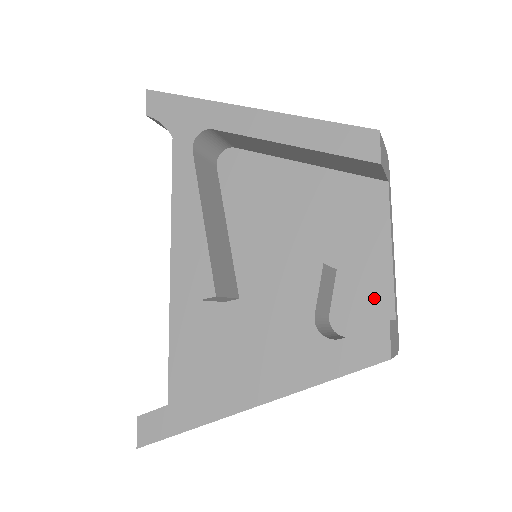
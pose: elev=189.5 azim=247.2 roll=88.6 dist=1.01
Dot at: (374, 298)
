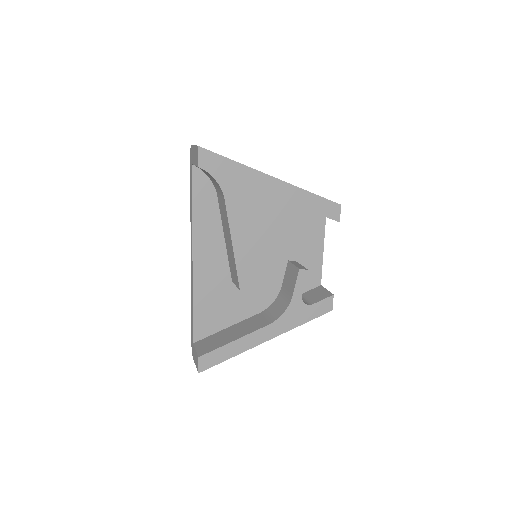
Dot at: (313, 275)
